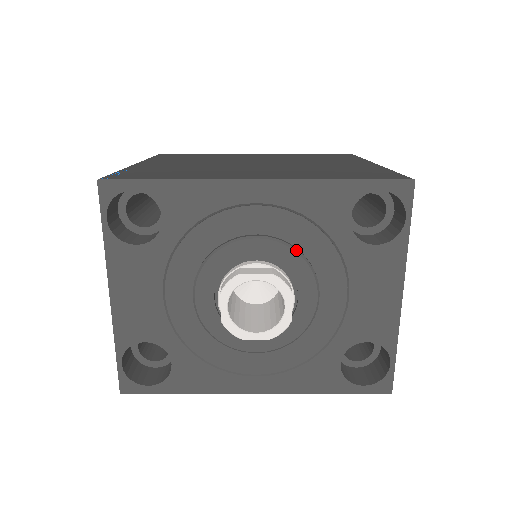
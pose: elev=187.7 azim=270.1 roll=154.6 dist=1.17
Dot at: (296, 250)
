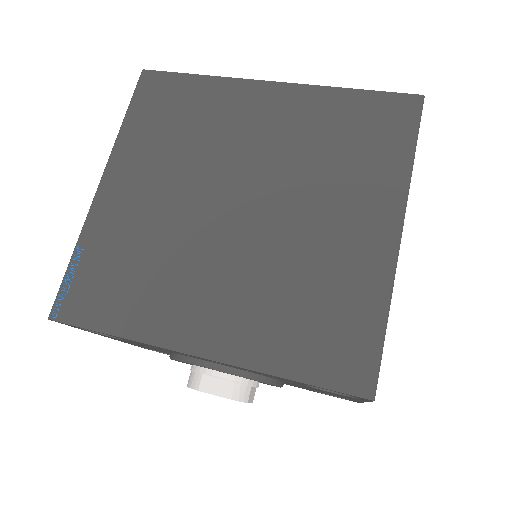
Dot at: (252, 378)
